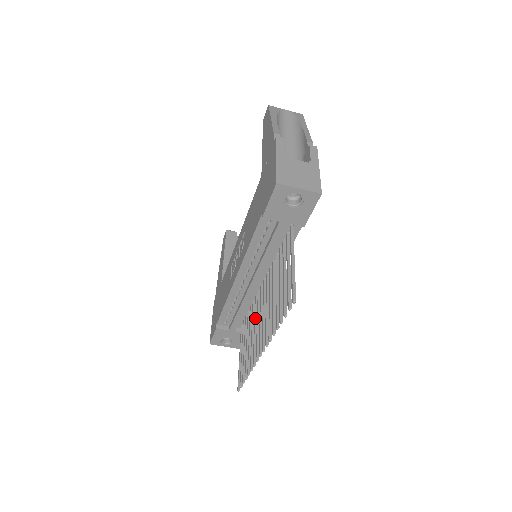
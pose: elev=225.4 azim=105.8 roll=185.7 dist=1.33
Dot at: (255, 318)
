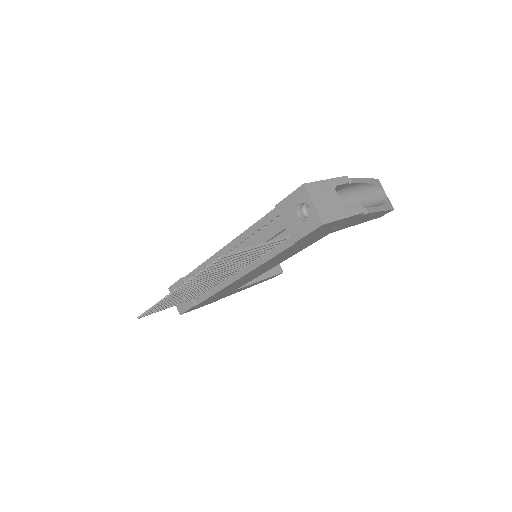
Dot at: occluded
